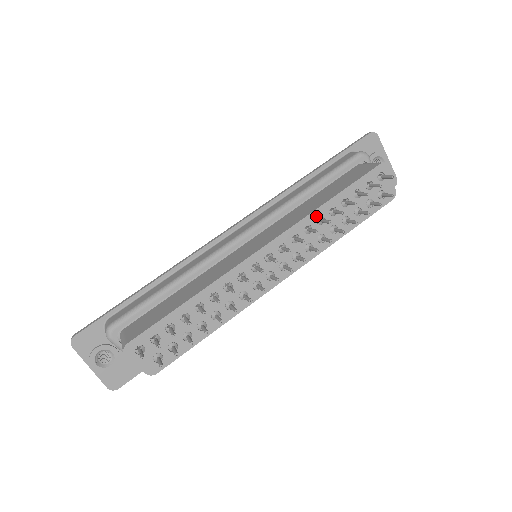
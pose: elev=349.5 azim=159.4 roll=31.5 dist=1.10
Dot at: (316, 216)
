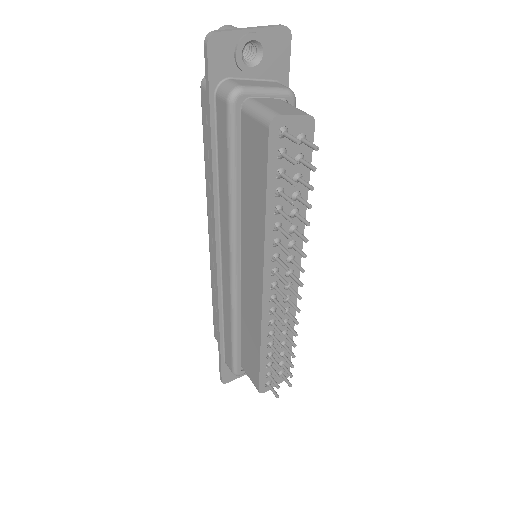
Dot at: (271, 231)
